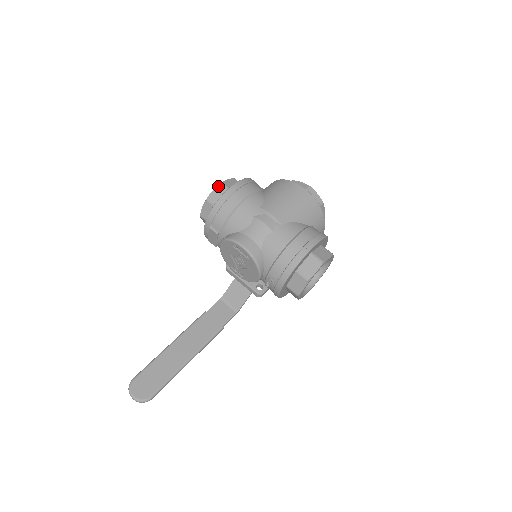
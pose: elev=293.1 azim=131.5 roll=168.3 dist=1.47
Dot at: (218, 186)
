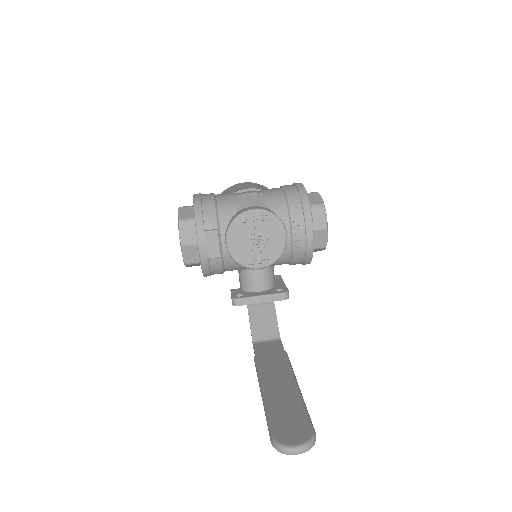
Dot at: (179, 209)
